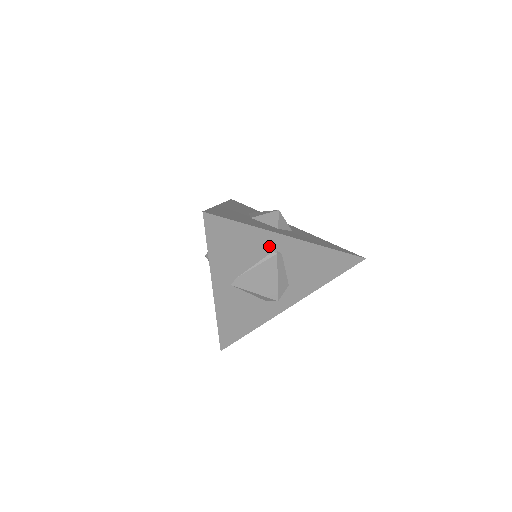
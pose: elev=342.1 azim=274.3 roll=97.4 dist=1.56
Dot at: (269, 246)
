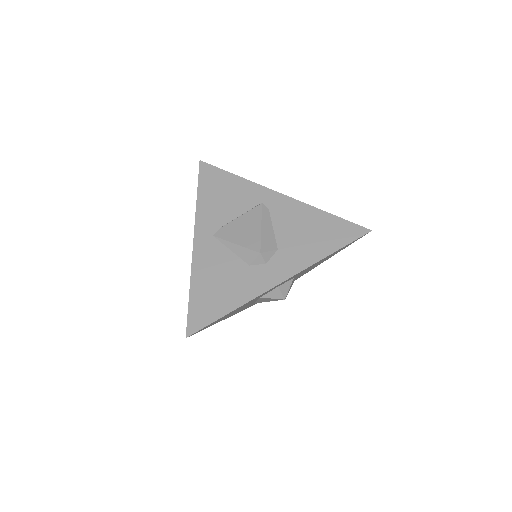
Dot at: (255, 199)
